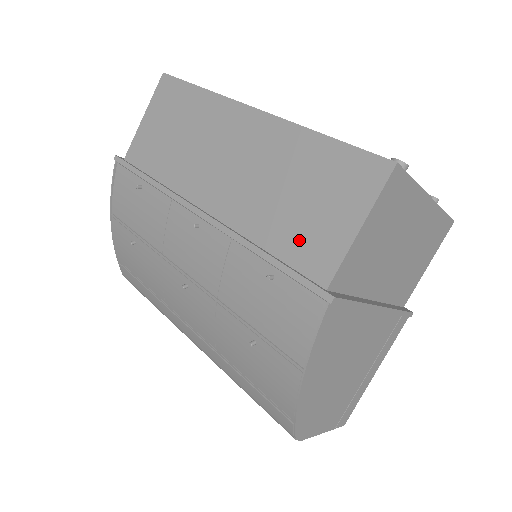
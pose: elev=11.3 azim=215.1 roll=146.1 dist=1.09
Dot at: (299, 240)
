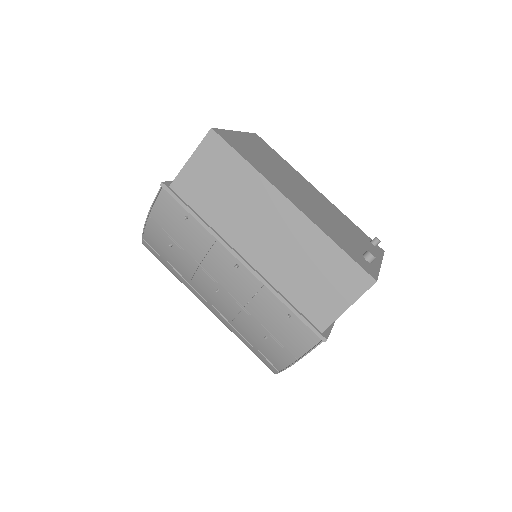
Dot at: (310, 301)
